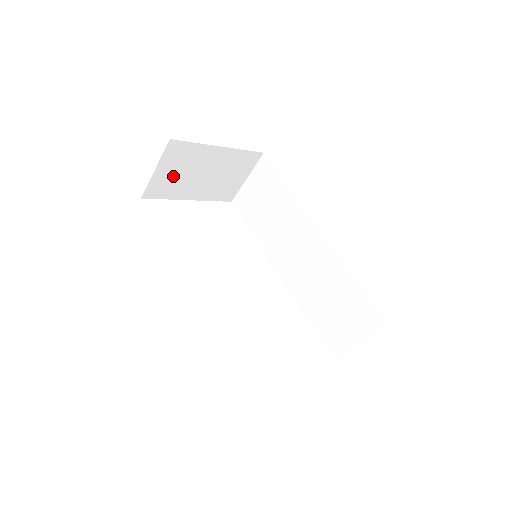
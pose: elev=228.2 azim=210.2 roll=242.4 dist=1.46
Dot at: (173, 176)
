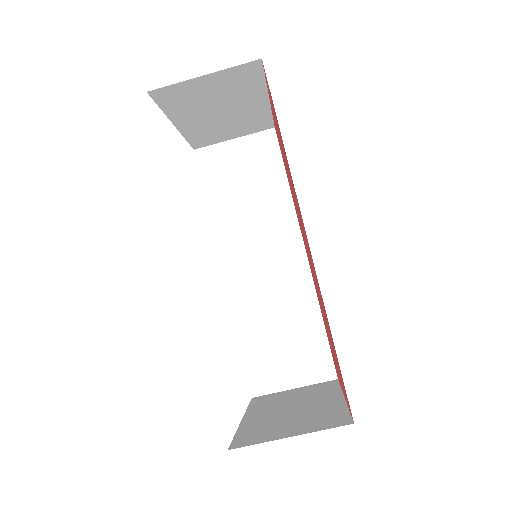
Dot at: (203, 93)
